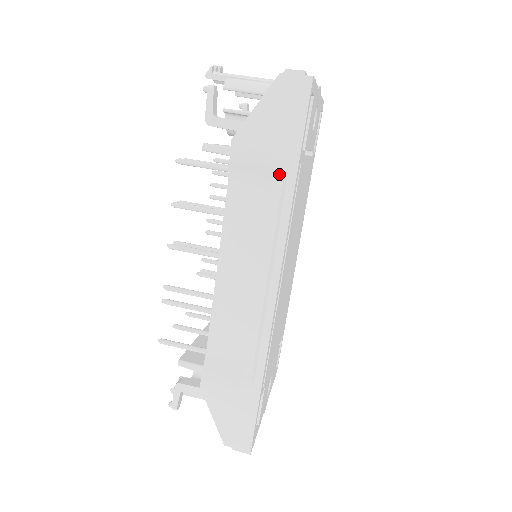
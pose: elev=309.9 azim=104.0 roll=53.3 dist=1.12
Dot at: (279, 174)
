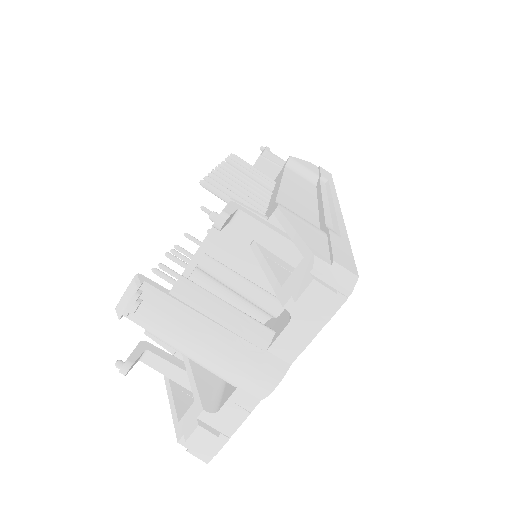
Dot at: occluded
